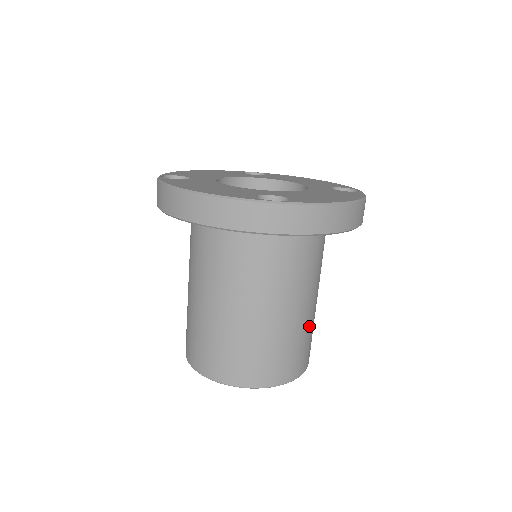
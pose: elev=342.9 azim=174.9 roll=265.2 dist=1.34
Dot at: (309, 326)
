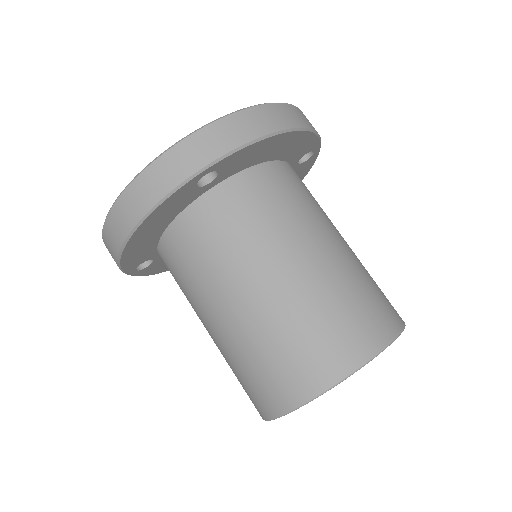
Dot at: (357, 271)
